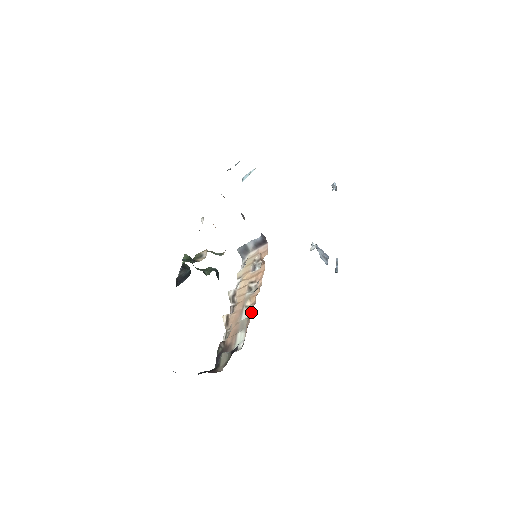
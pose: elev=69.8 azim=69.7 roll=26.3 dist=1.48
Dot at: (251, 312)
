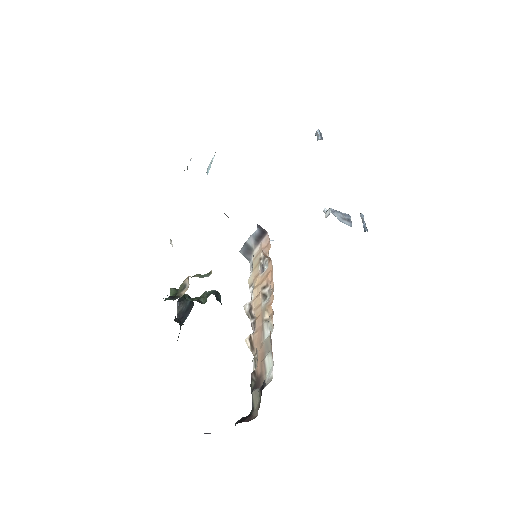
Dot at: (272, 326)
